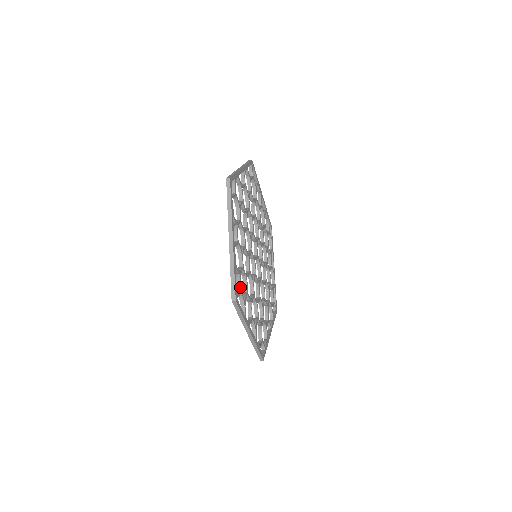
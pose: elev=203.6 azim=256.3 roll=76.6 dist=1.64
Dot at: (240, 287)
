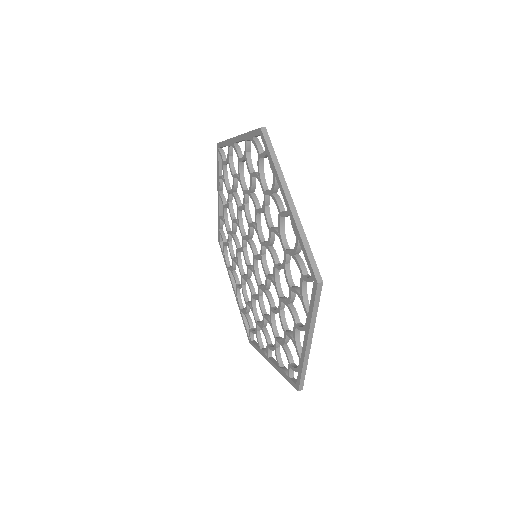
Dot at: occluded
